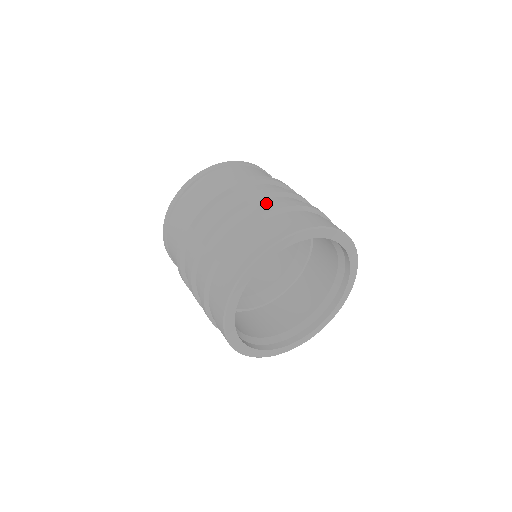
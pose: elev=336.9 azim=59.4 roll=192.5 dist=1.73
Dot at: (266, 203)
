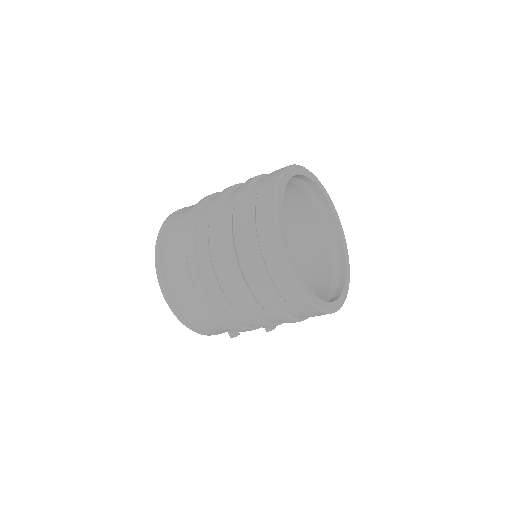
Dot at: occluded
